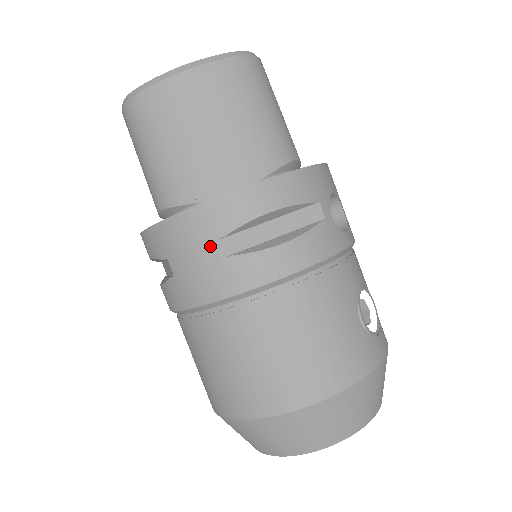
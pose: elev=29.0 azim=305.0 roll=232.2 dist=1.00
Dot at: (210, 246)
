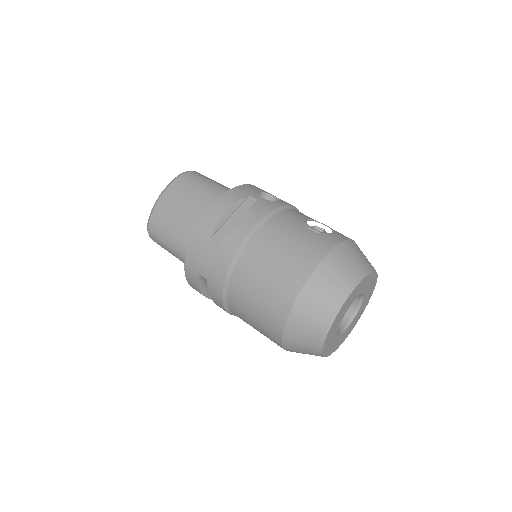
Dot at: (208, 247)
